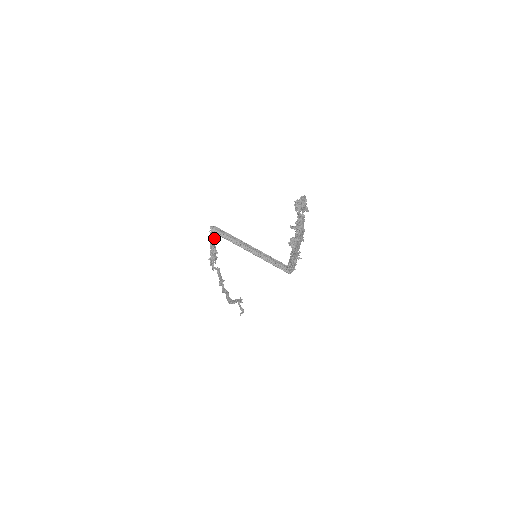
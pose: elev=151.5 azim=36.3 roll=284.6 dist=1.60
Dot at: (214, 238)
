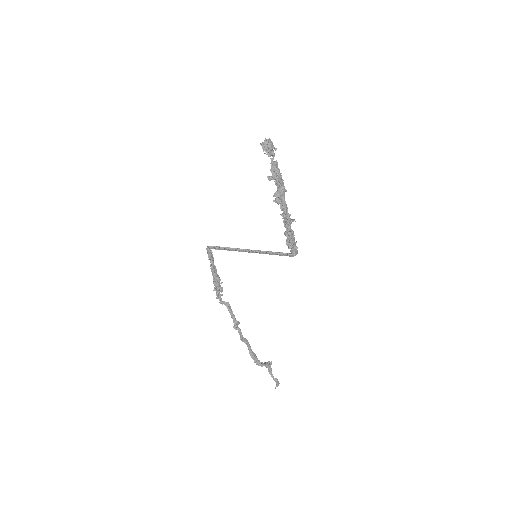
Dot at: (213, 260)
